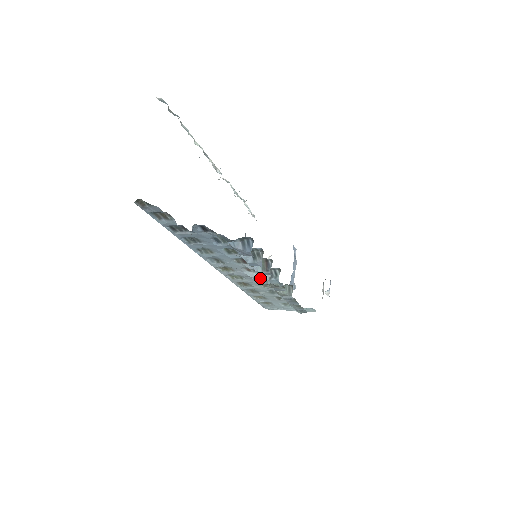
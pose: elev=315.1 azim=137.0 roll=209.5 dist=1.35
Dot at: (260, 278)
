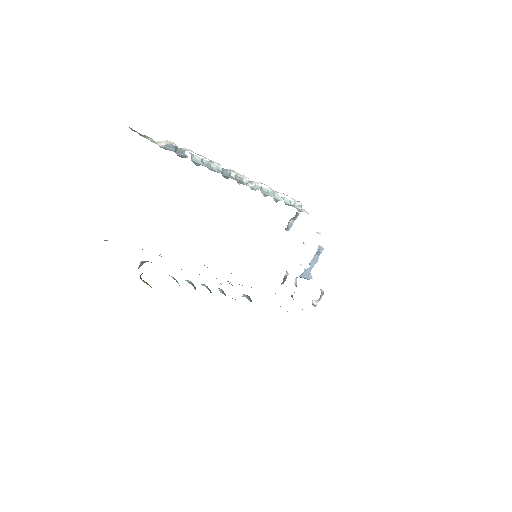
Dot at: (231, 284)
